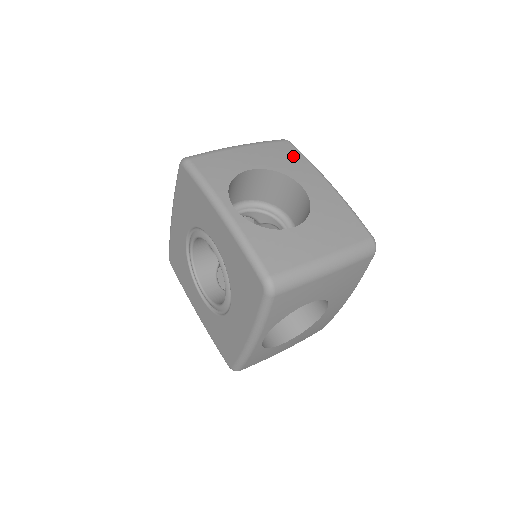
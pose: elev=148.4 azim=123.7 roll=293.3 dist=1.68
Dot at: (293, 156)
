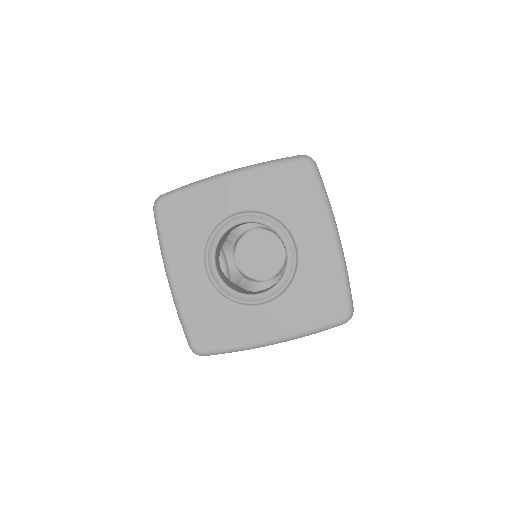
Dot at: occluded
